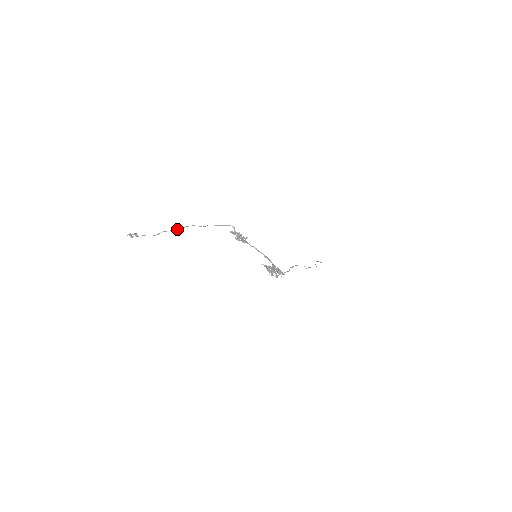
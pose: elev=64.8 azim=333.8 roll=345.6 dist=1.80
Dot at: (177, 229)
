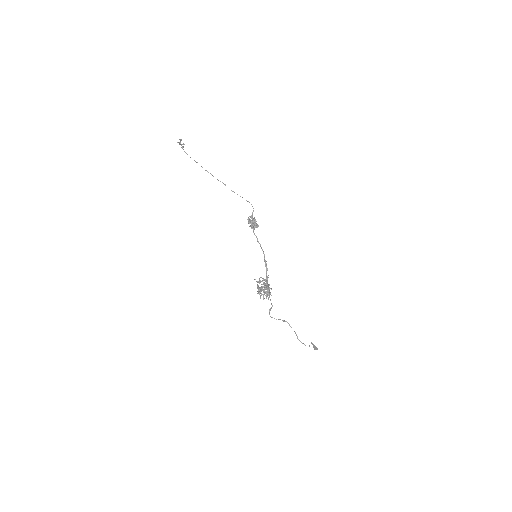
Dot at: (211, 174)
